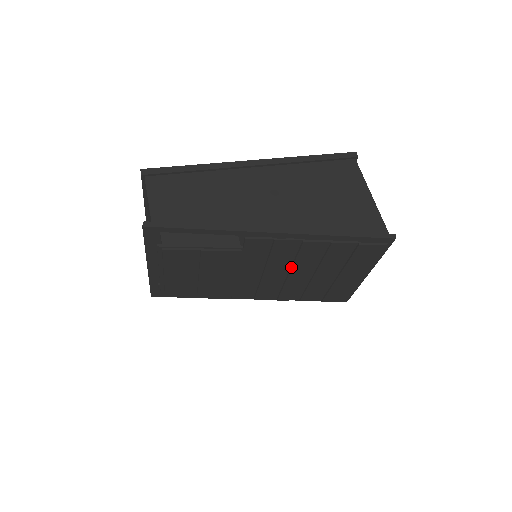
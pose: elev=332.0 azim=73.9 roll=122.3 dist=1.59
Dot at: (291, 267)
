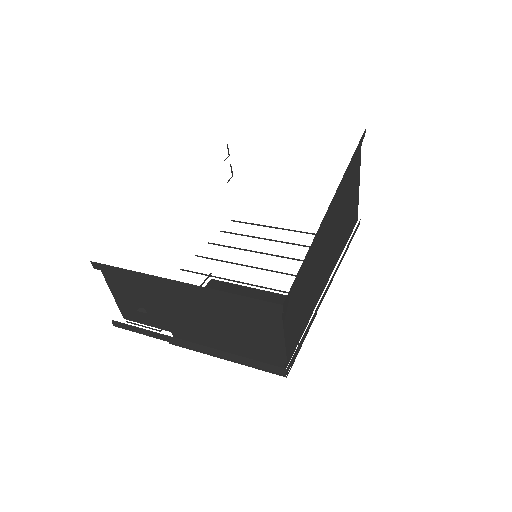
Dot at: (281, 257)
